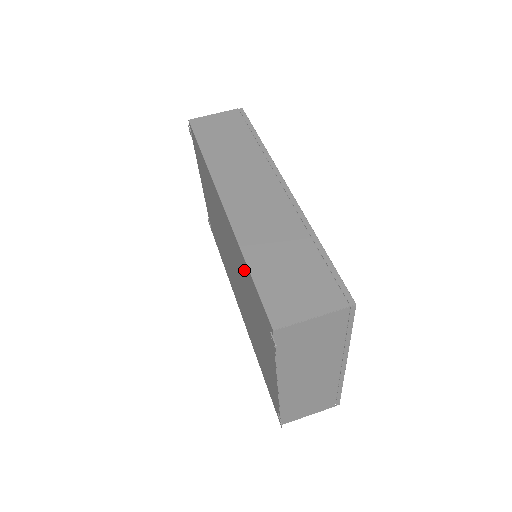
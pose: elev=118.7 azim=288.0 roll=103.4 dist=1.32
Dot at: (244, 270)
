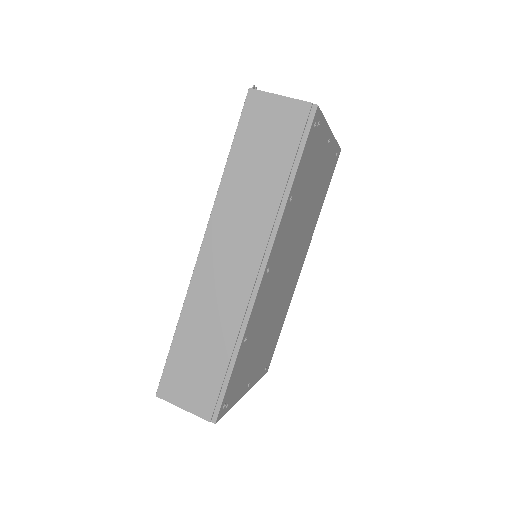
Dot at: occluded
